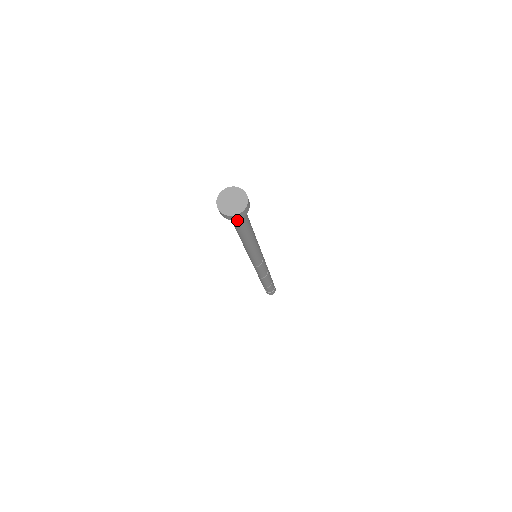
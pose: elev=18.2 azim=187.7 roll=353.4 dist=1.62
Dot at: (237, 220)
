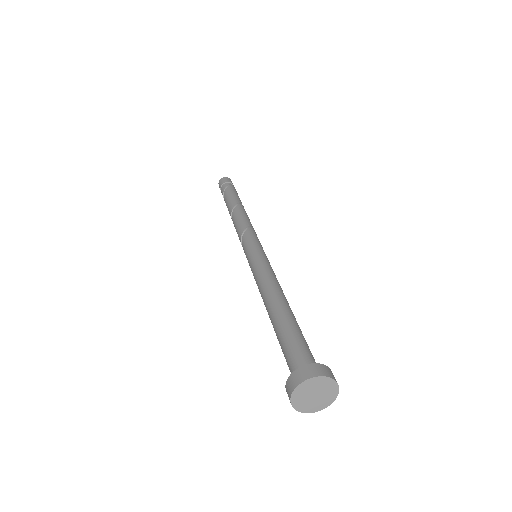
Dot at: occluded
